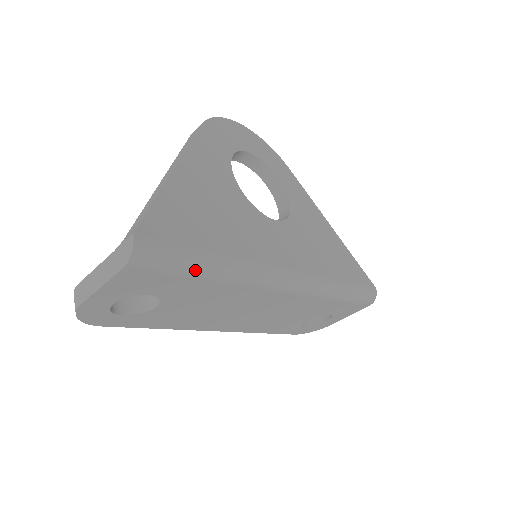
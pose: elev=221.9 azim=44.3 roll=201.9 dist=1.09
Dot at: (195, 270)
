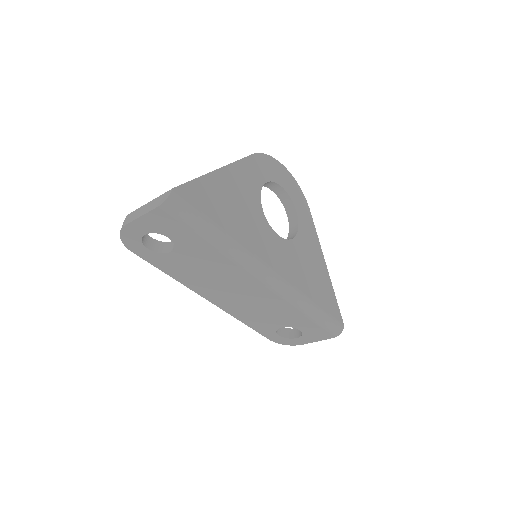
Dot at: (203, 231)
